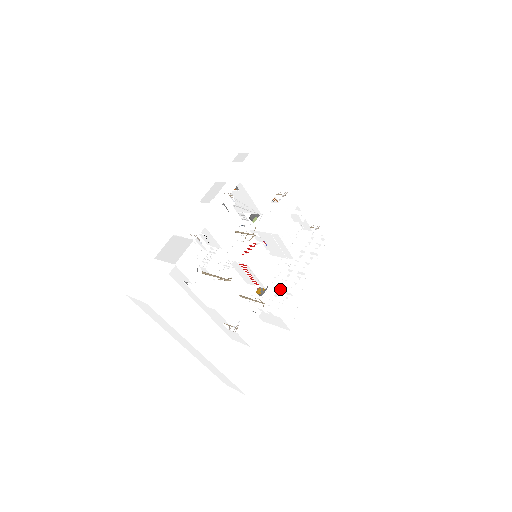
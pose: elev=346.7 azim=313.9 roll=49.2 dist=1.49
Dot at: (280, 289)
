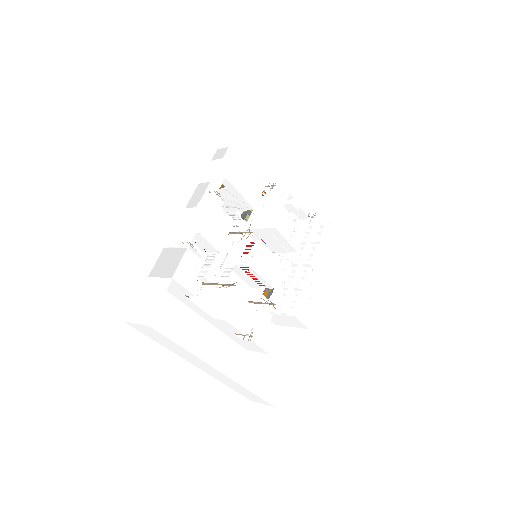
Dot at: occluded
